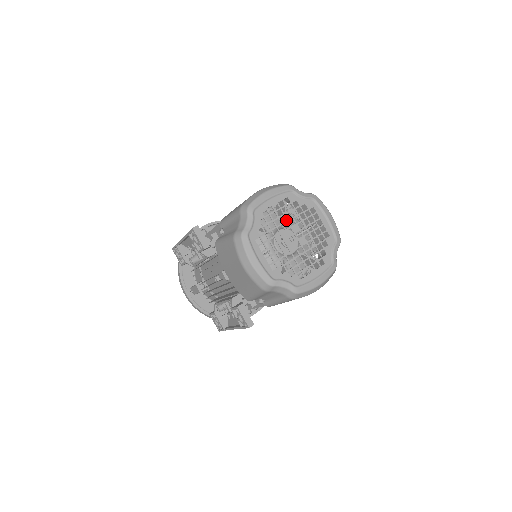
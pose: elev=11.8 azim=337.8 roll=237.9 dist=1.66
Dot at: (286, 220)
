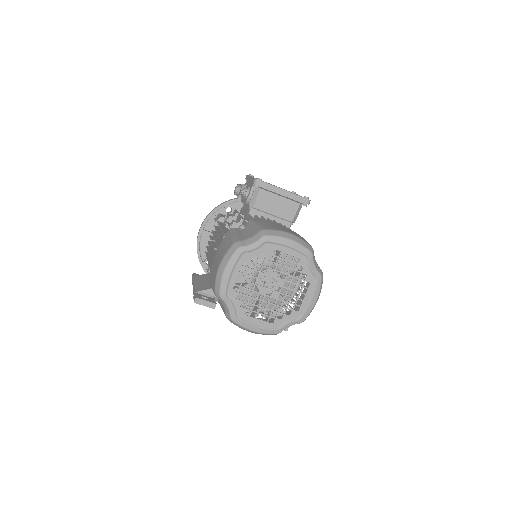
Dot at: (256, 278)
